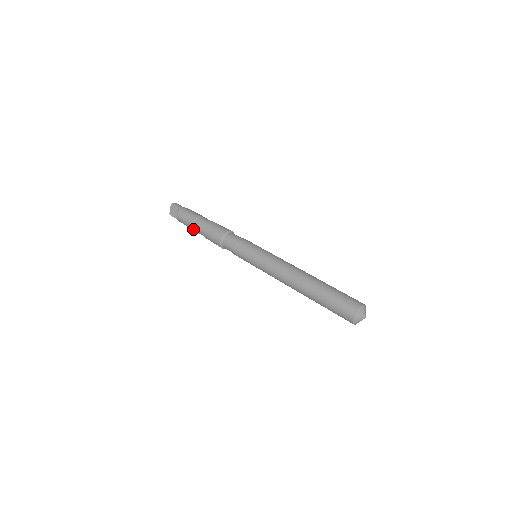
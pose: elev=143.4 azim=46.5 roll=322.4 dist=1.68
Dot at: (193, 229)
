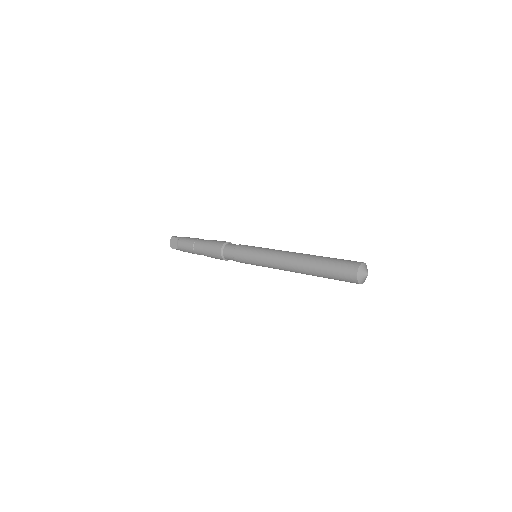
Dot at: (194, 252)
